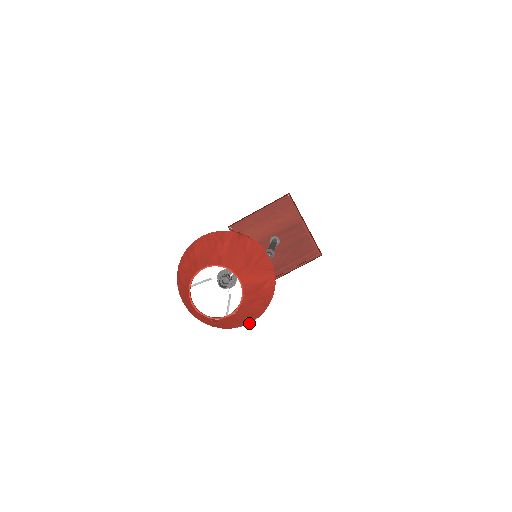
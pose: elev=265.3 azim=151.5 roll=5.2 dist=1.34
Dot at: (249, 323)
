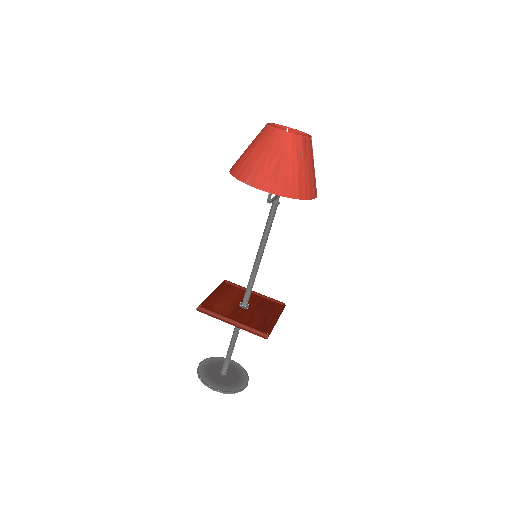
Dot at: (316, 197)
